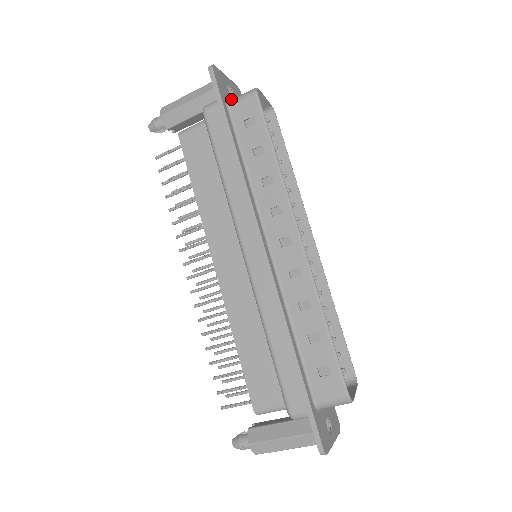
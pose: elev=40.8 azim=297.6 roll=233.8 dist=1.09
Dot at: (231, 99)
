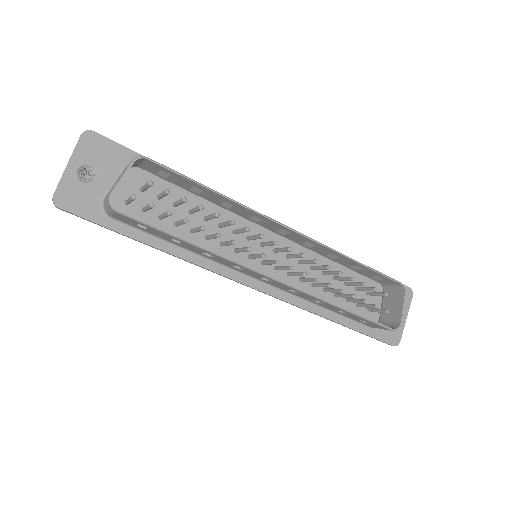
Dot at: (100, 187)
